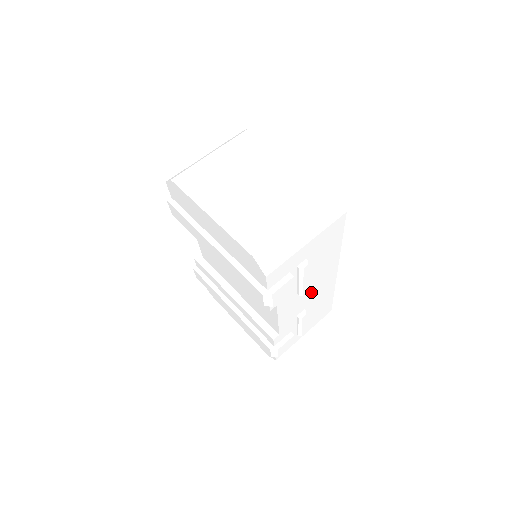
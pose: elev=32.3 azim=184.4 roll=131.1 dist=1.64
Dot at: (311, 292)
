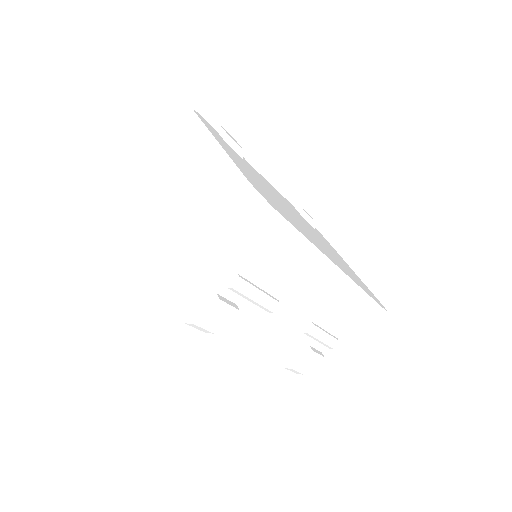
Dot at: (304, 303)
